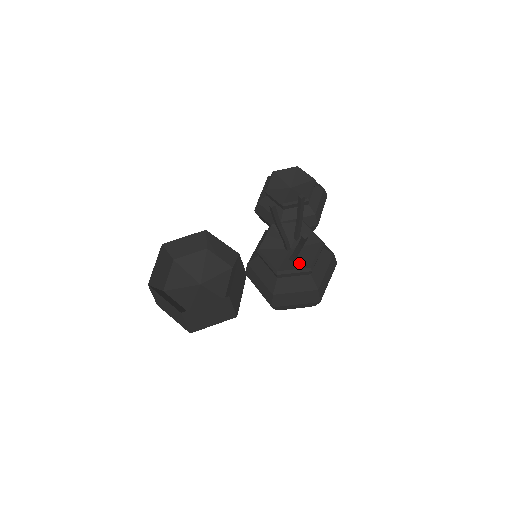
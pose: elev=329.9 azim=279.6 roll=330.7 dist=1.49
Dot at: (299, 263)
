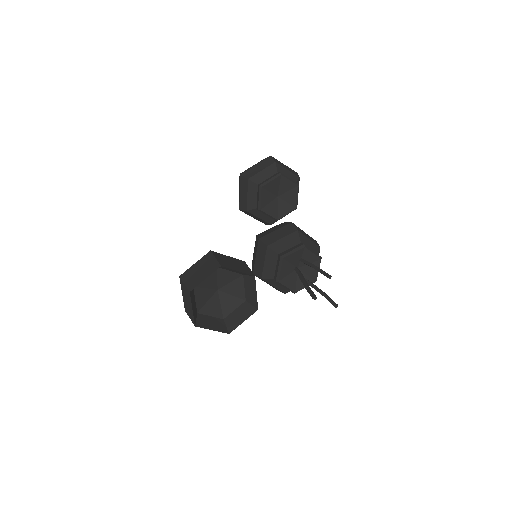
Dot at: occluded
